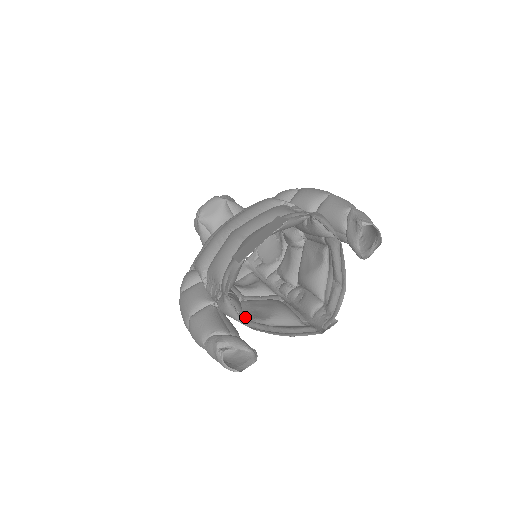
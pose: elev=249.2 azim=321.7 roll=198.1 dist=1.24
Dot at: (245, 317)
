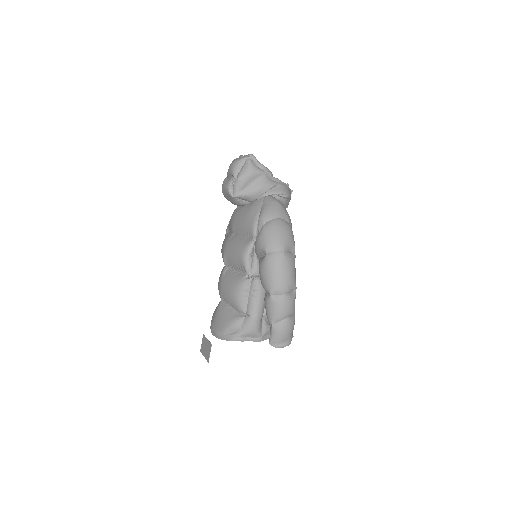
Dot at: occluded
